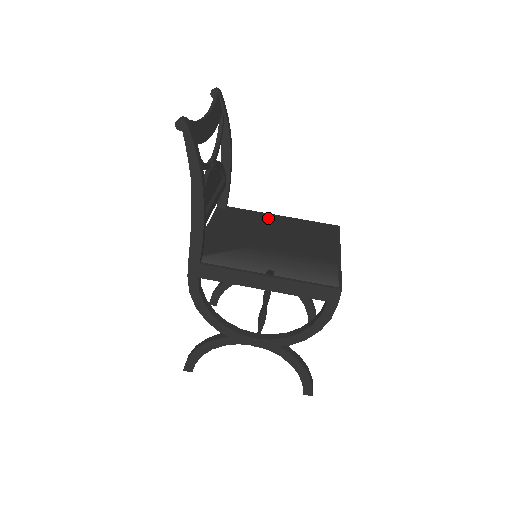
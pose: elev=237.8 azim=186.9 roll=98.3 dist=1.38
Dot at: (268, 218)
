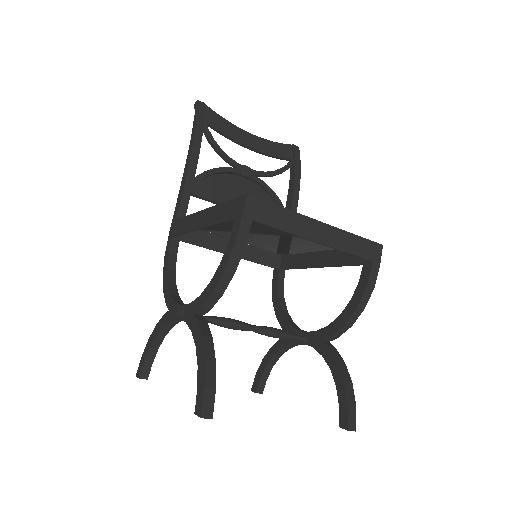
Dot at: (308, 248)
